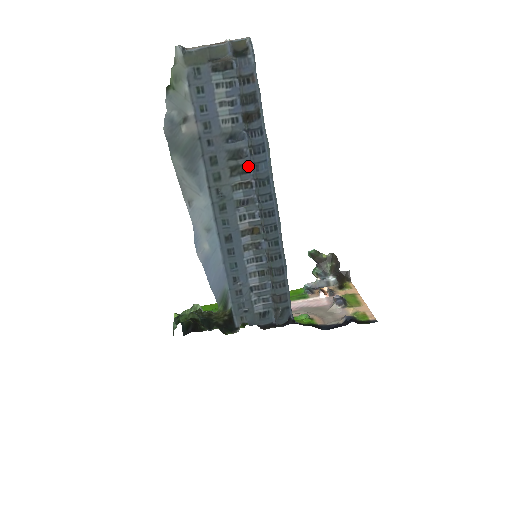
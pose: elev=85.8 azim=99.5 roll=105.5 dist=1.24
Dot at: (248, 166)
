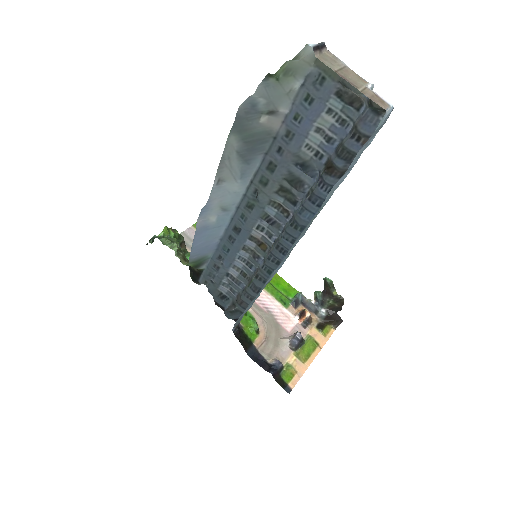
Dot at: (298, 200)
